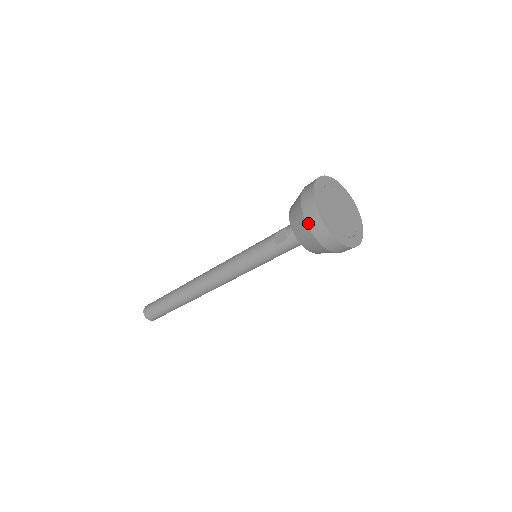
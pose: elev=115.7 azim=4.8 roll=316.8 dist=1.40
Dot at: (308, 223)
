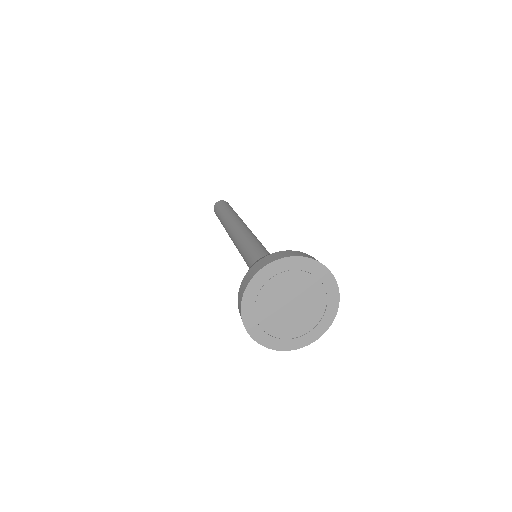
Dot at: occluded
